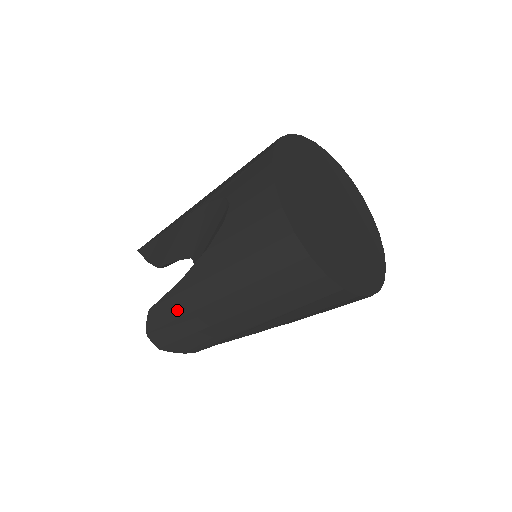
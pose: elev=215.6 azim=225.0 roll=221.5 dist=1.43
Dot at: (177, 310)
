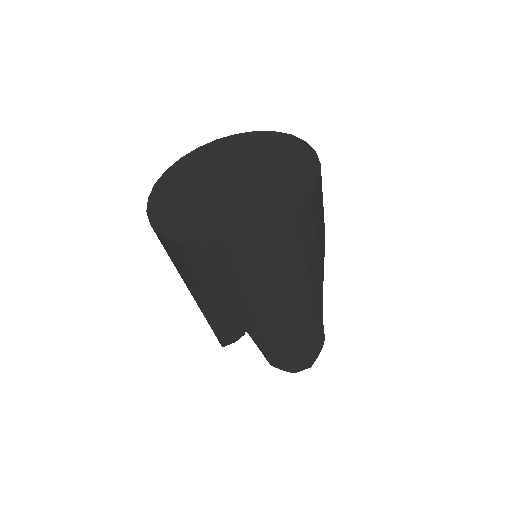
Dot at: (276, 346)
